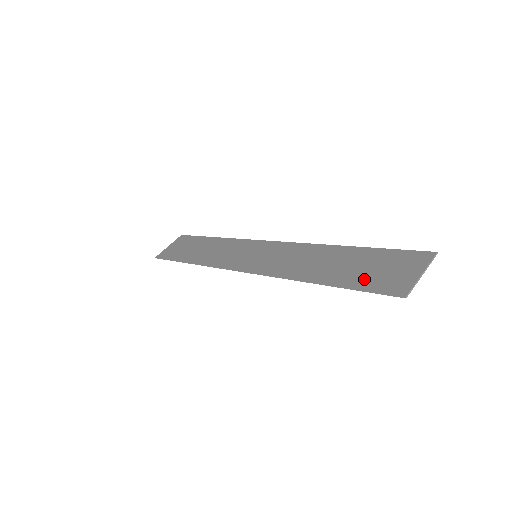
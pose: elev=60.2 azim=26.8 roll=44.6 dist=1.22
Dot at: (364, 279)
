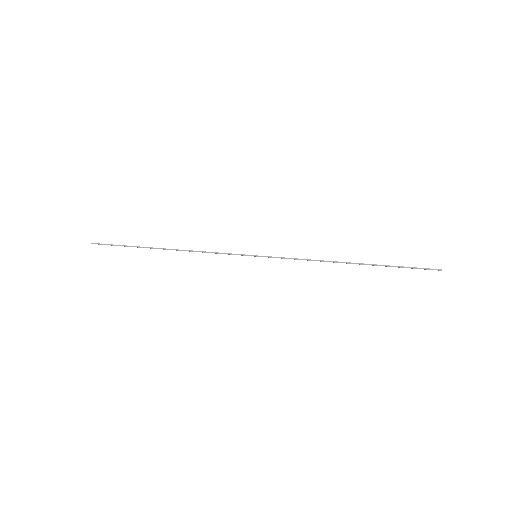
Dot at: occluded
